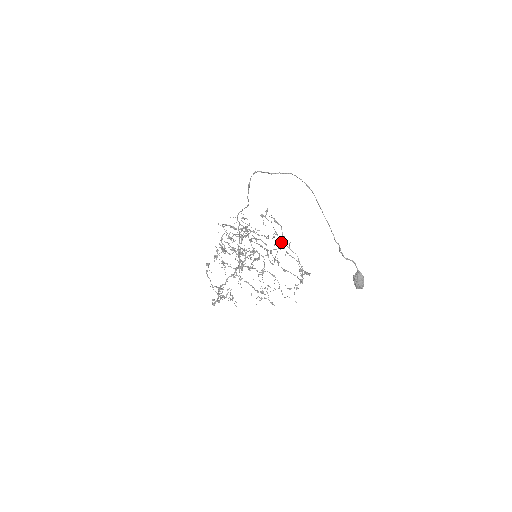
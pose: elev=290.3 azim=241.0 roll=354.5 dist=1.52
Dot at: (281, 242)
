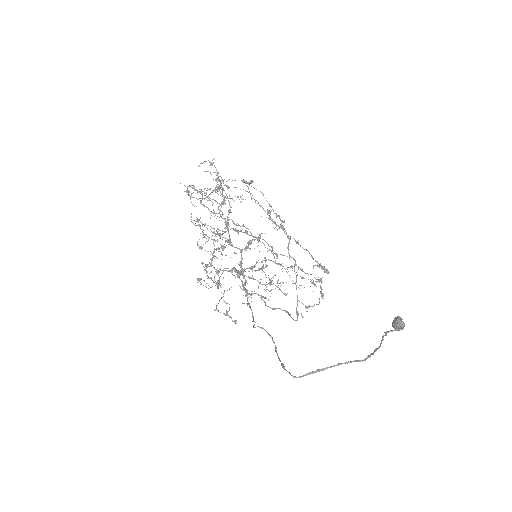
Dot at: occluded
